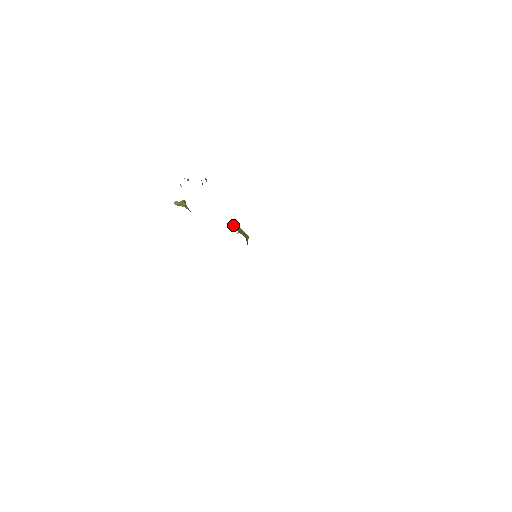
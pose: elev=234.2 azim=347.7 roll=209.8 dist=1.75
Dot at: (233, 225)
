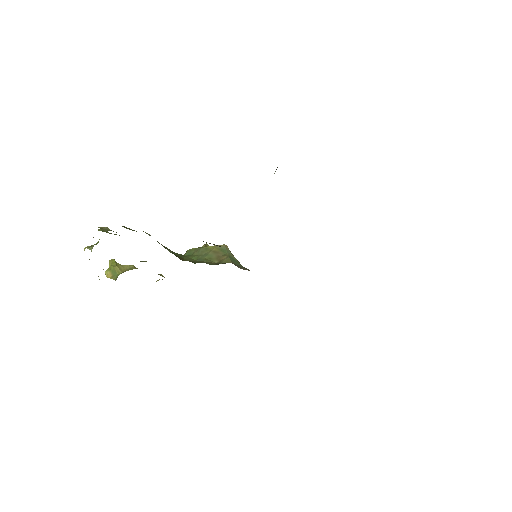
Dot at: (200, 260)
